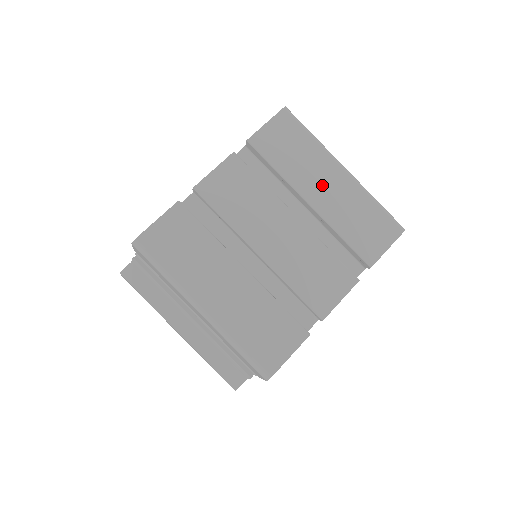
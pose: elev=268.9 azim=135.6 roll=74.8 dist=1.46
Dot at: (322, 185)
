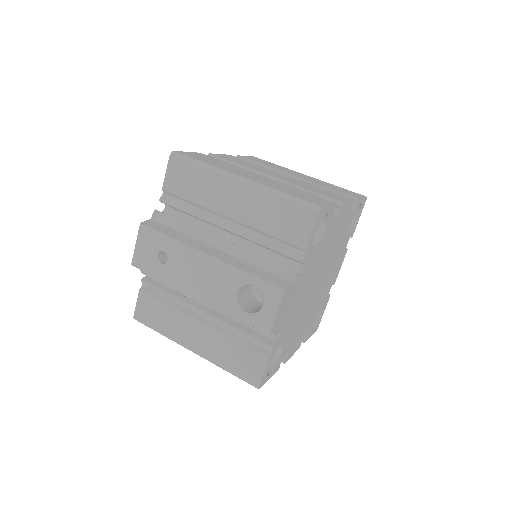
Dot at: (298, 175)
